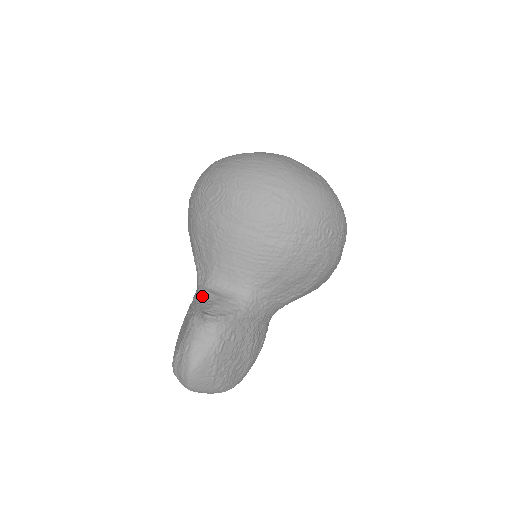
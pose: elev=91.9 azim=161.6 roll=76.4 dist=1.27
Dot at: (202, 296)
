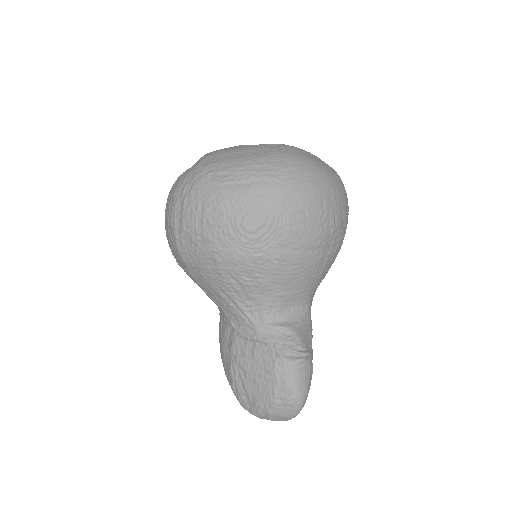
Dot at: (271, 334)
